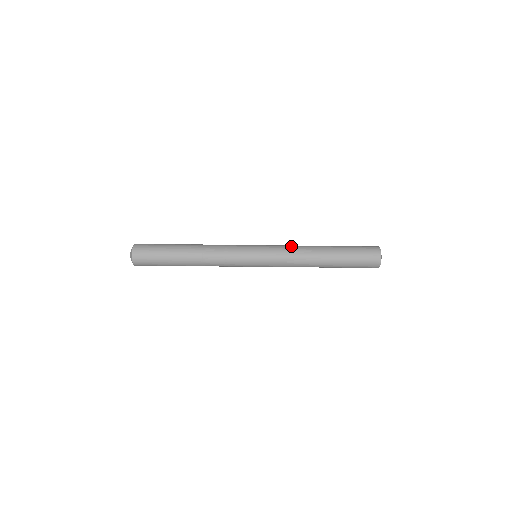
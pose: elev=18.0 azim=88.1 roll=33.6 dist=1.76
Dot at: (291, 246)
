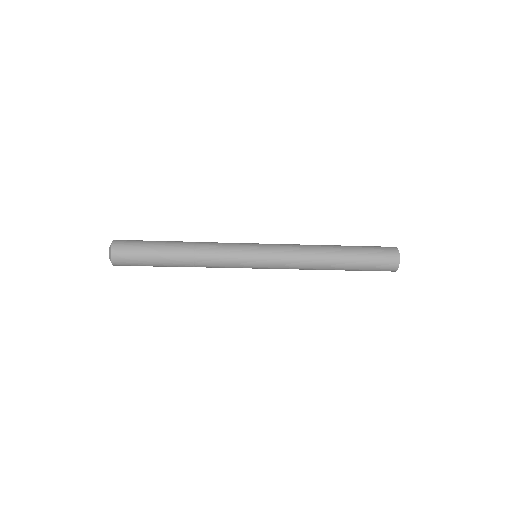
Dot at: (297, 248)
